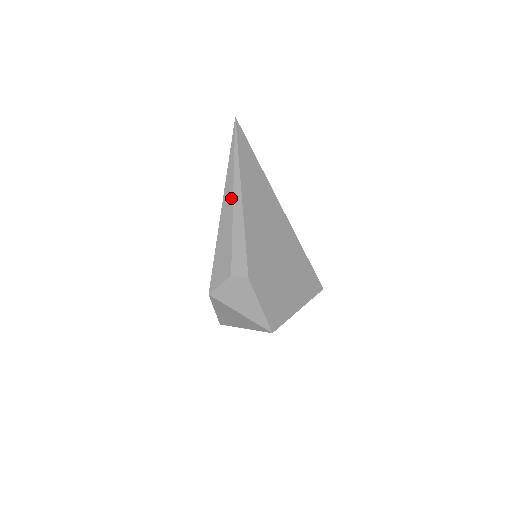
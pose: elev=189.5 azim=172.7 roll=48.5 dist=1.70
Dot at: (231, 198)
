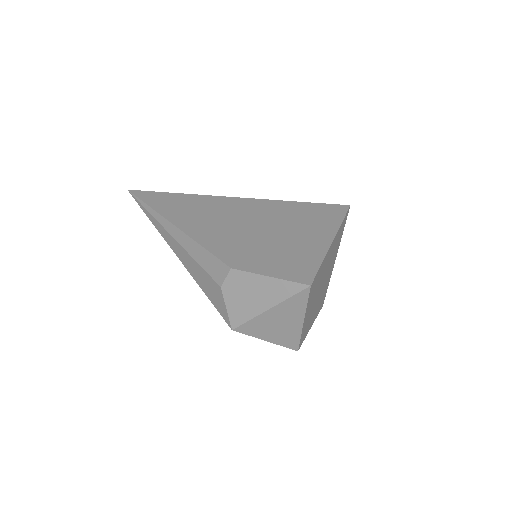
Dot at: (169, 237)
